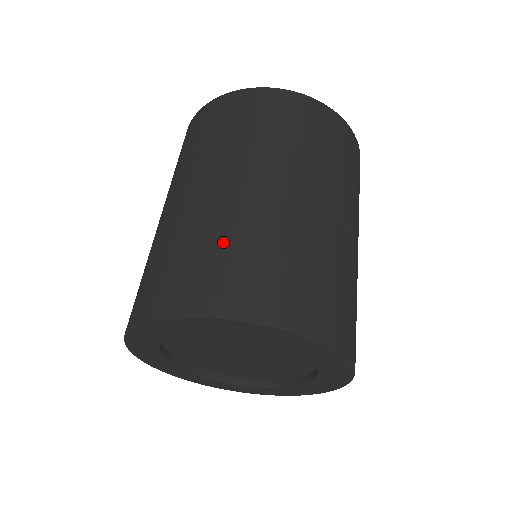
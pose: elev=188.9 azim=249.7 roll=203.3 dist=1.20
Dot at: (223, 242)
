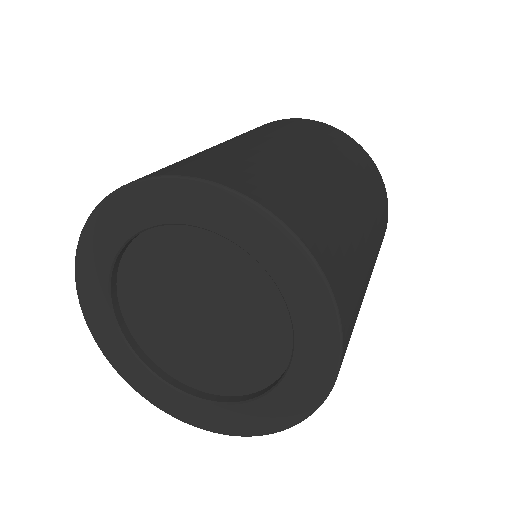
Dot at: occluded
